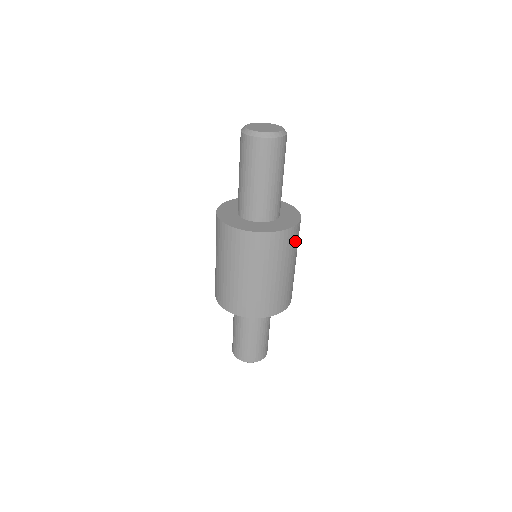
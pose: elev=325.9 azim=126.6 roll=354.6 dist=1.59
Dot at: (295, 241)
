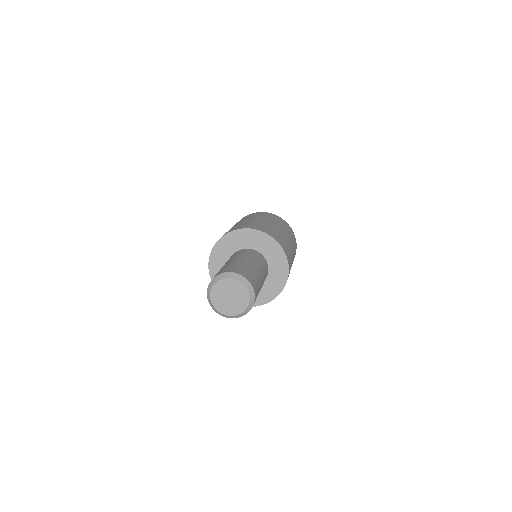
Dot at: (290, 267)
